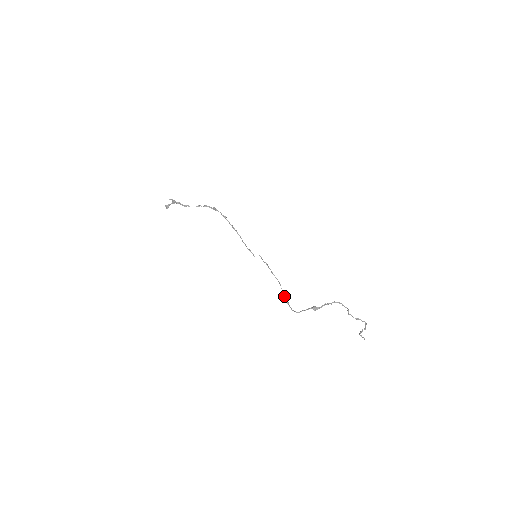
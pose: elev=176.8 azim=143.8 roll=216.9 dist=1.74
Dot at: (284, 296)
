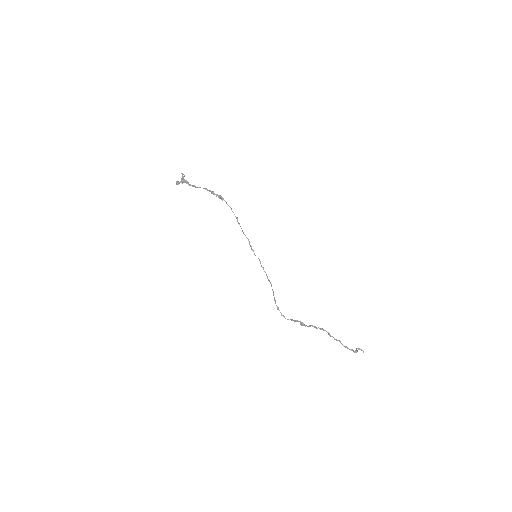
Dot at: (275, 303)
